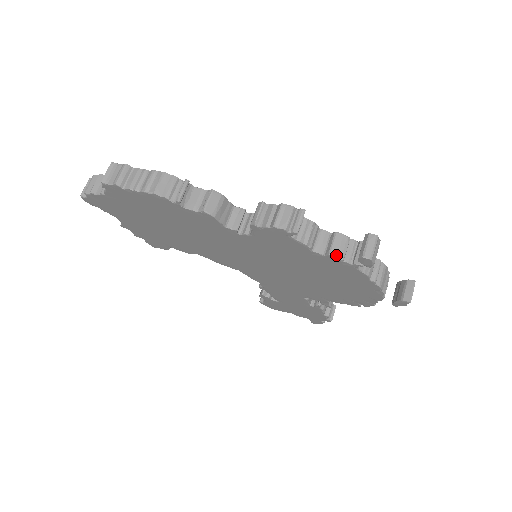
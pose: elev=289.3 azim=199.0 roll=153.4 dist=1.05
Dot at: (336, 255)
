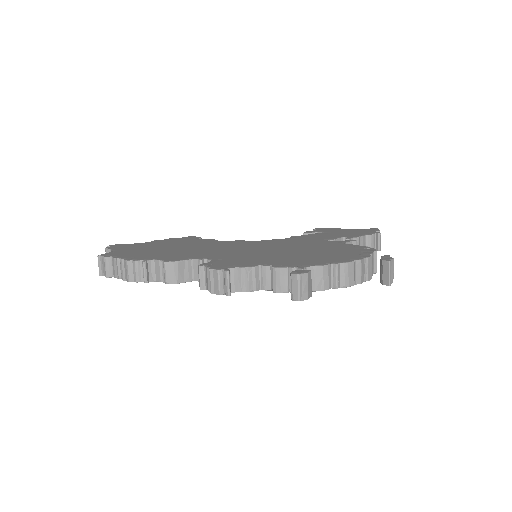
Dot at: (279, 291)
